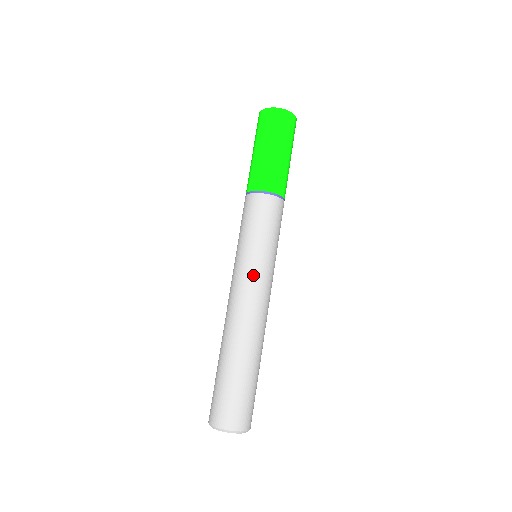
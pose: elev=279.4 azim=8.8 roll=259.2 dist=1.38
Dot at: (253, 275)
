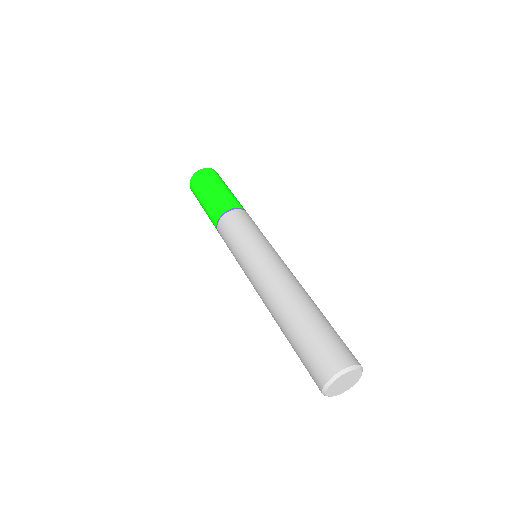
Dot at: (256, 261)
